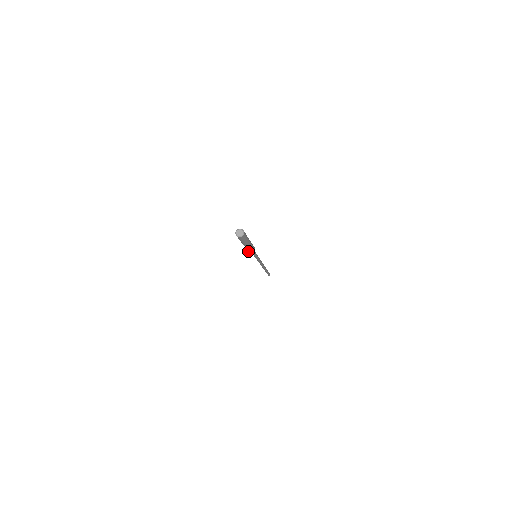
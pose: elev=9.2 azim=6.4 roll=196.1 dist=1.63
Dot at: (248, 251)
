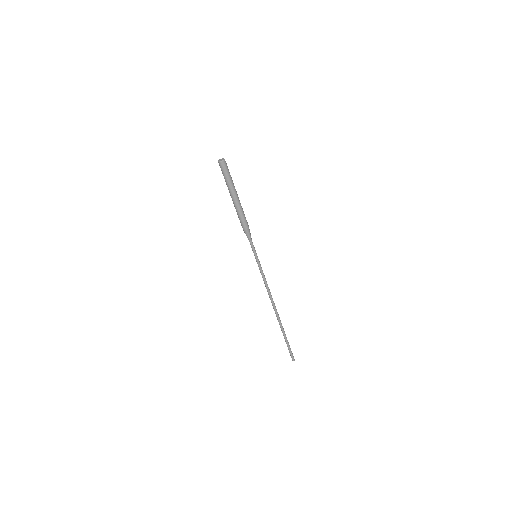
Dot at: occluded
